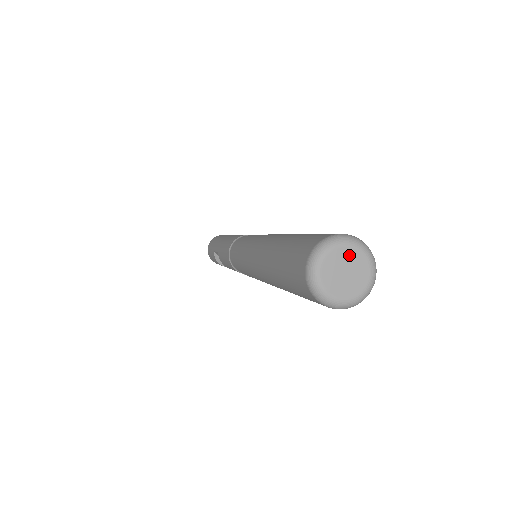
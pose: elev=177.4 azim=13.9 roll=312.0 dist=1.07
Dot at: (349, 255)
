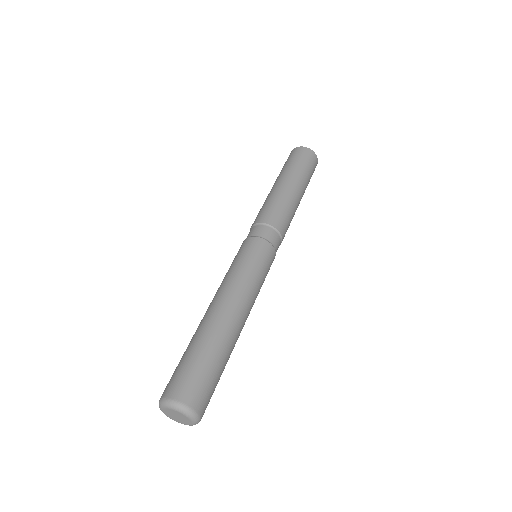
Dot at: (171, 411)
